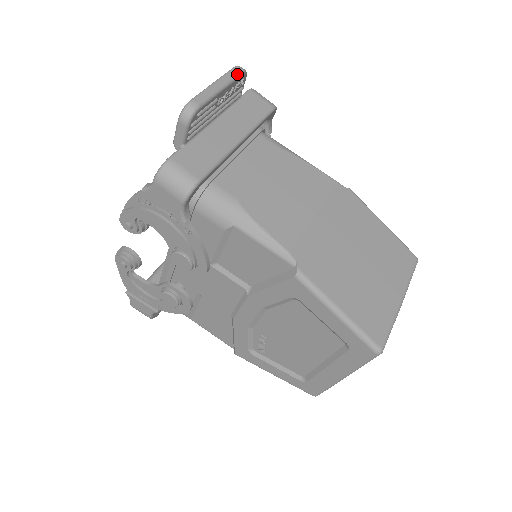
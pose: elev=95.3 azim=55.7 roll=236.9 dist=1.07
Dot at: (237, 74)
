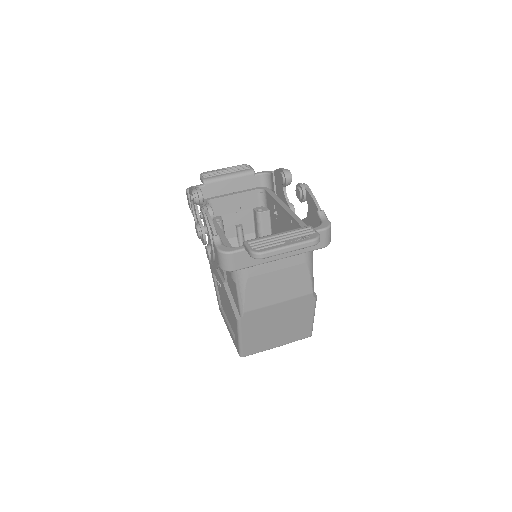
Dot at: (308, 246)
